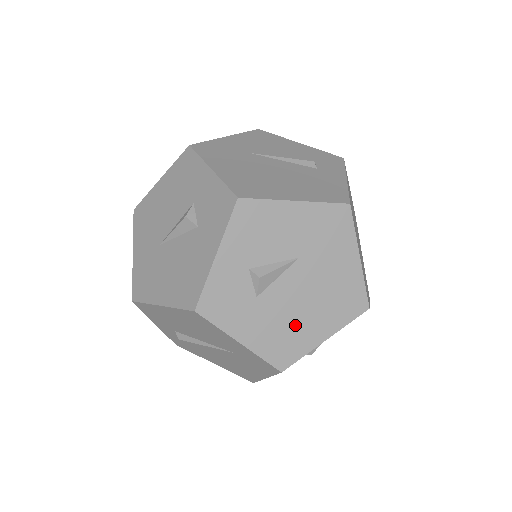
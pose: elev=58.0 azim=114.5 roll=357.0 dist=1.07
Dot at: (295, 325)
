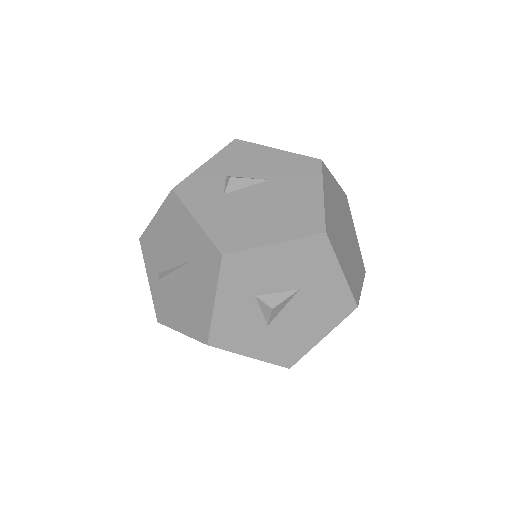
Dot at: (249, 223)
